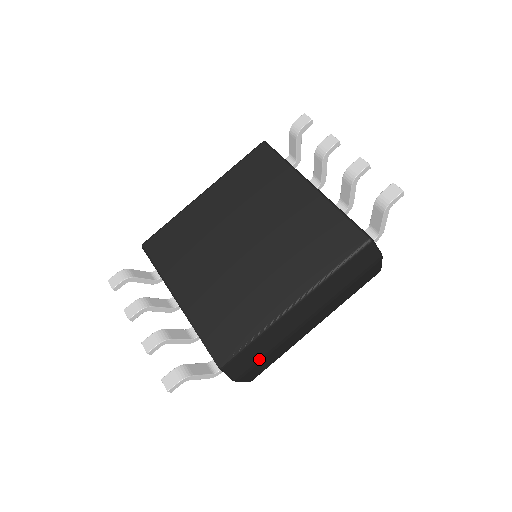
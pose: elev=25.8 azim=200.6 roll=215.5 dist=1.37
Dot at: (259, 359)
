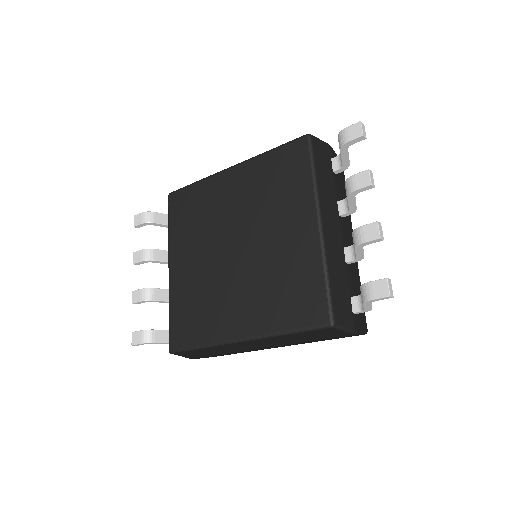
Dot at: (213, 355)
